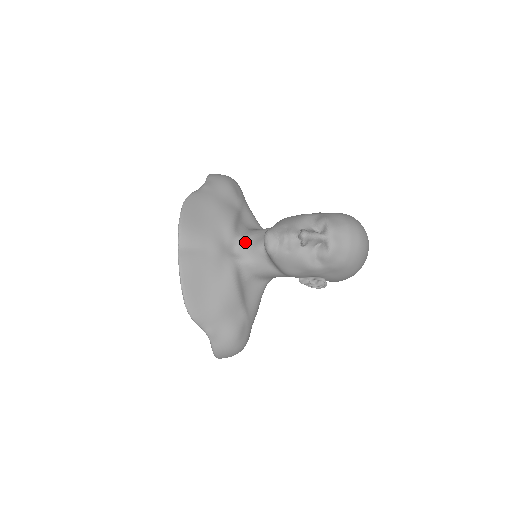
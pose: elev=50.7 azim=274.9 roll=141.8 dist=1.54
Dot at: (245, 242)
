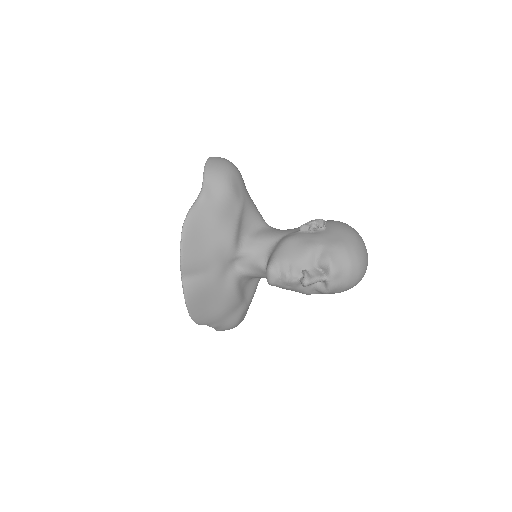
Dot at: (246, 256)
